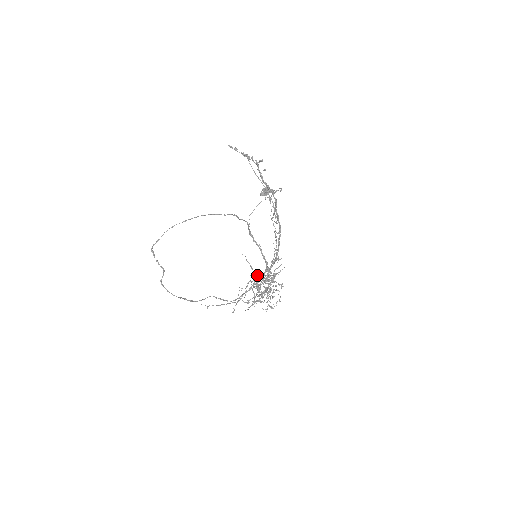
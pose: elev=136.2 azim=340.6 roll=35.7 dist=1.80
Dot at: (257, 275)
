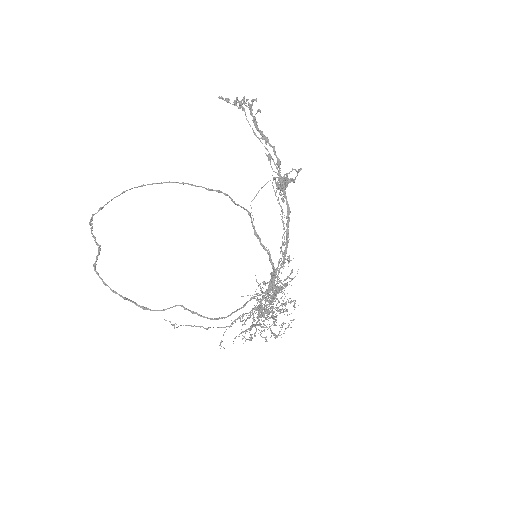
Dot at: (266, 297)
